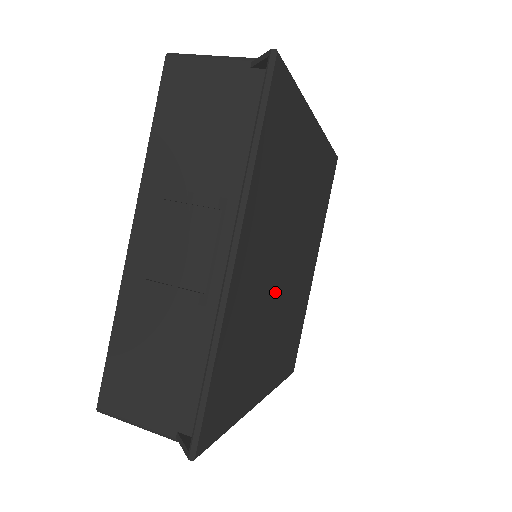
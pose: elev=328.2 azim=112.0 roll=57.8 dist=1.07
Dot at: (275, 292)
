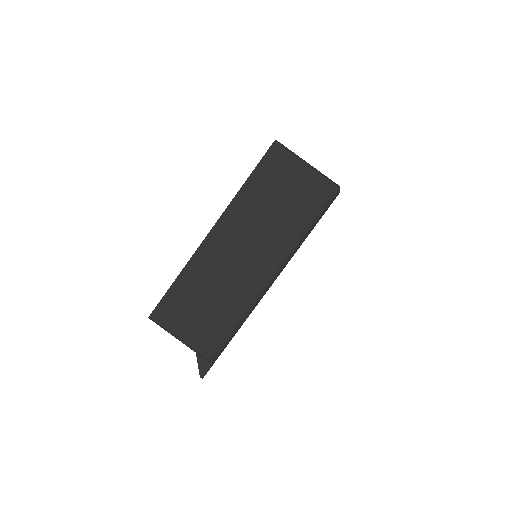
Dot at: occluded
